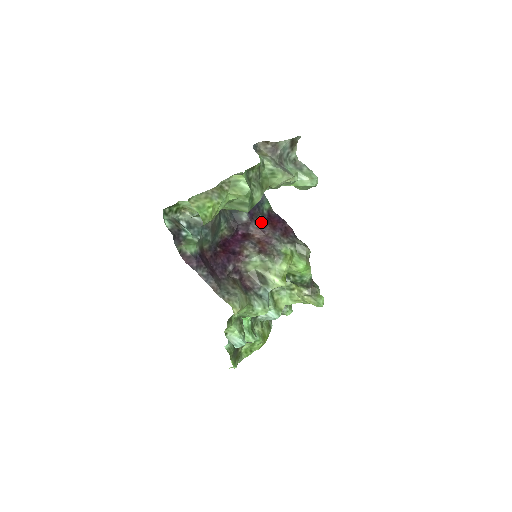
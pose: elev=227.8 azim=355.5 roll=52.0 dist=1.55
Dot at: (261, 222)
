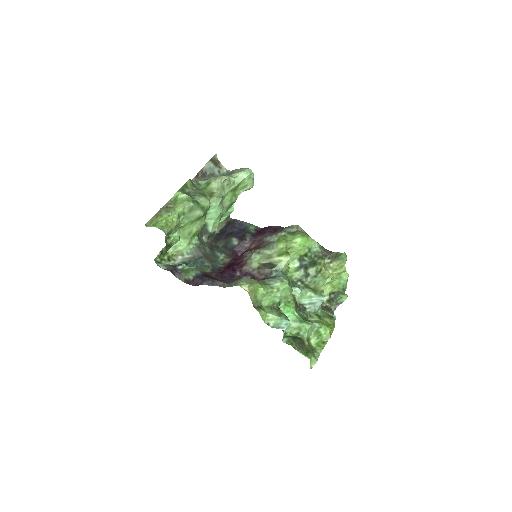
Dot at: (250, 237)
